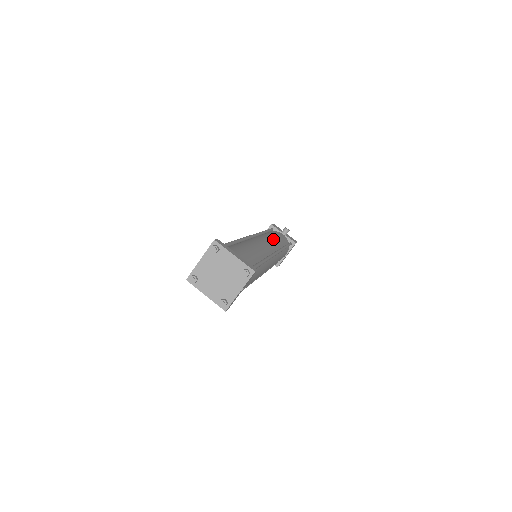
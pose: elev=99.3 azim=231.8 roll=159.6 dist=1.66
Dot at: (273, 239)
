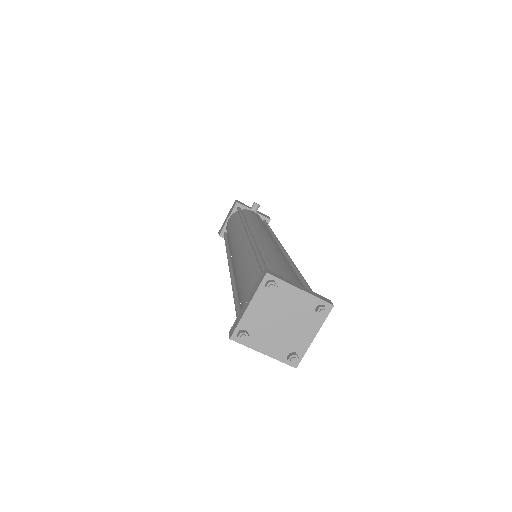
Dot at: (263, 226)
